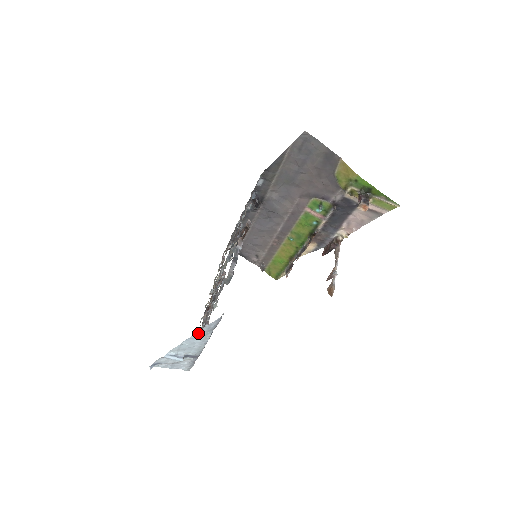
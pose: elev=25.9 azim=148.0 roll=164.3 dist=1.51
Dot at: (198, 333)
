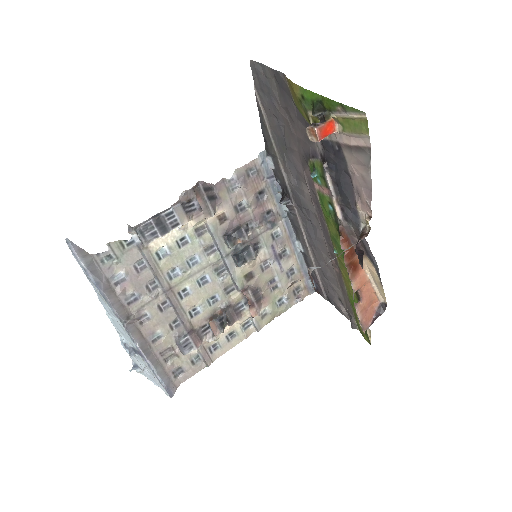
Dot at: occluded
